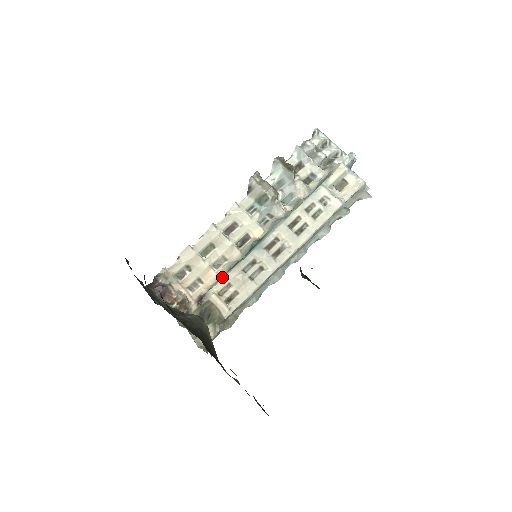
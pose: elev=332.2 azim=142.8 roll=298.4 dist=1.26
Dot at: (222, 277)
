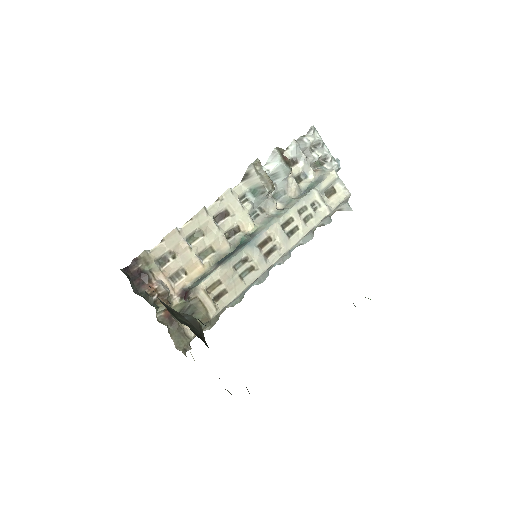
Dot at: (208, 271)
